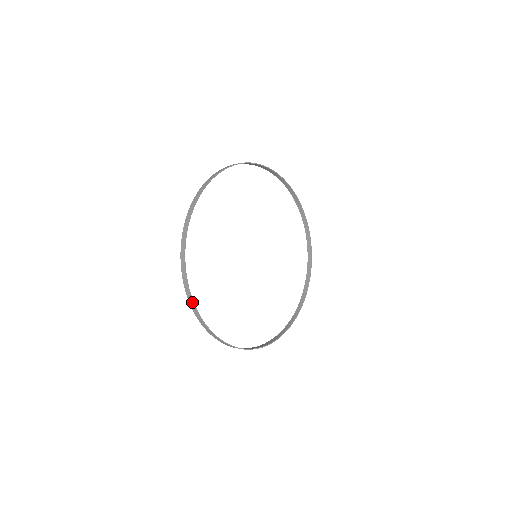
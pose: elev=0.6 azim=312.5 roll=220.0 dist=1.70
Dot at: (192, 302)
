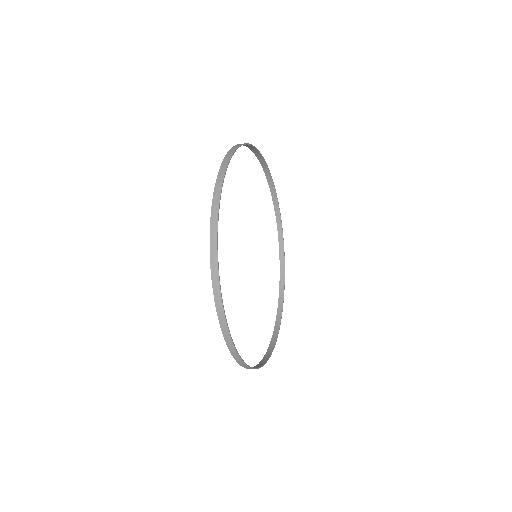
Dot at: (238, 356)
